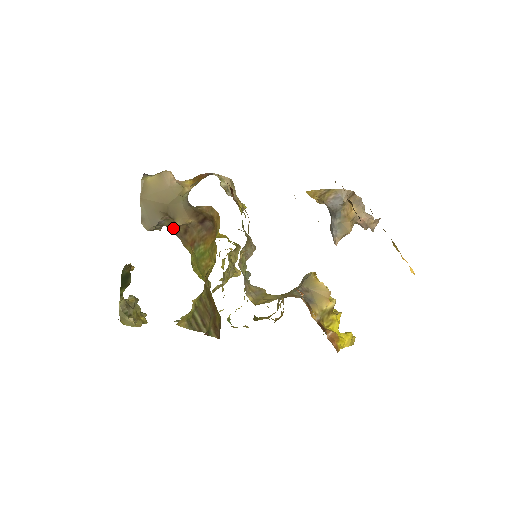
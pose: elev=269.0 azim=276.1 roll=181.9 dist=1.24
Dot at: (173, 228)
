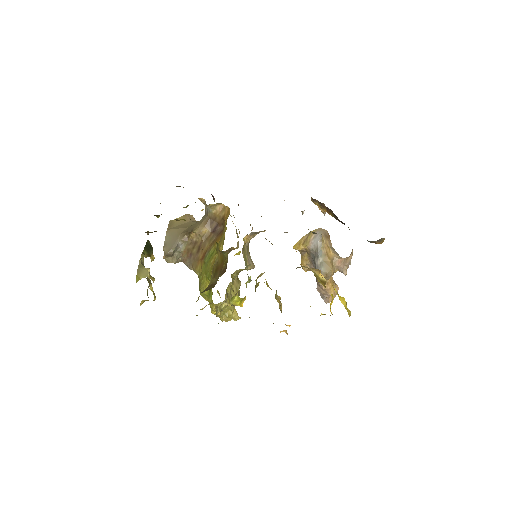
Dot at: (188, 253)
